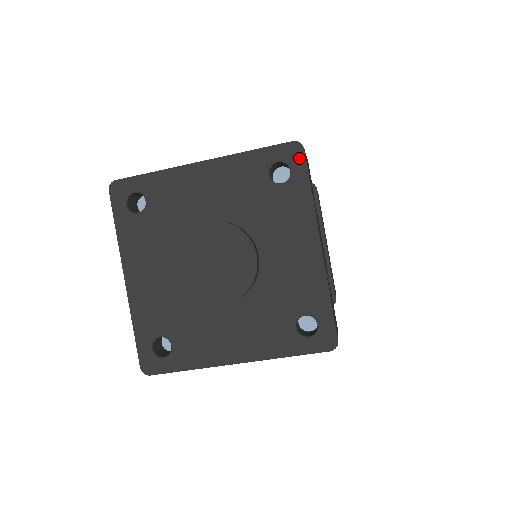
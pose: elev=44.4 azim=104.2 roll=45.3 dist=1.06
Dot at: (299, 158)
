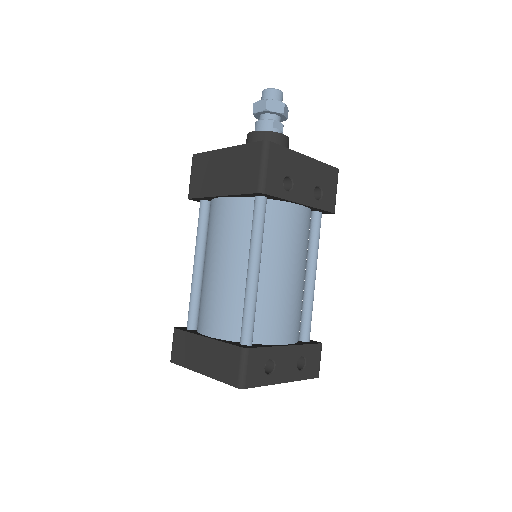
Dot at: (246, 387)
